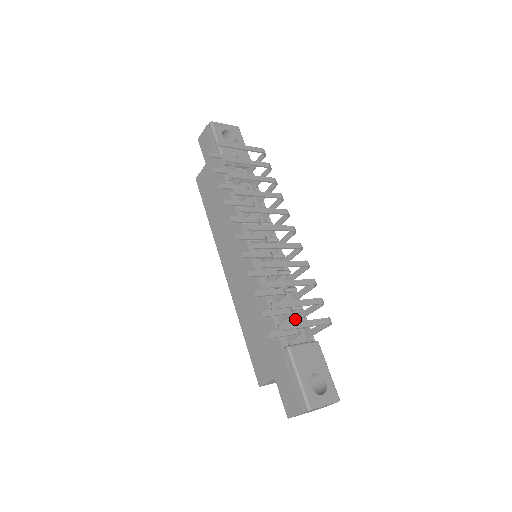
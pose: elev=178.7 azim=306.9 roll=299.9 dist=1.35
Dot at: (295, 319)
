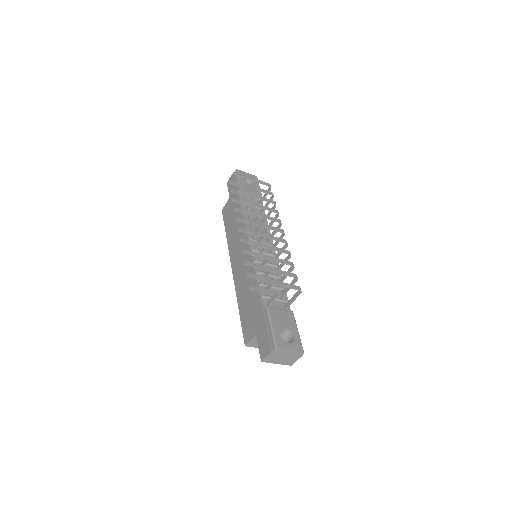
Dot at: (277, 295)
